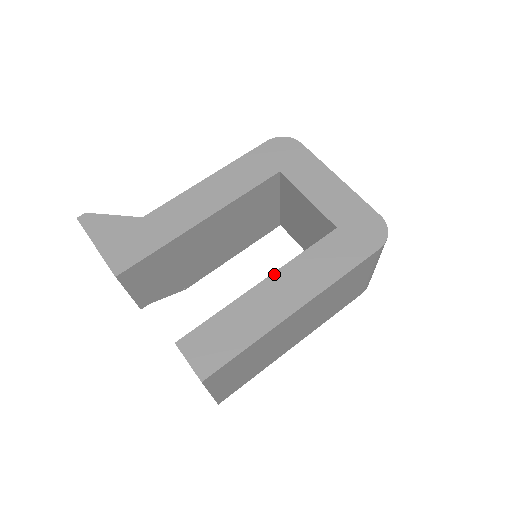
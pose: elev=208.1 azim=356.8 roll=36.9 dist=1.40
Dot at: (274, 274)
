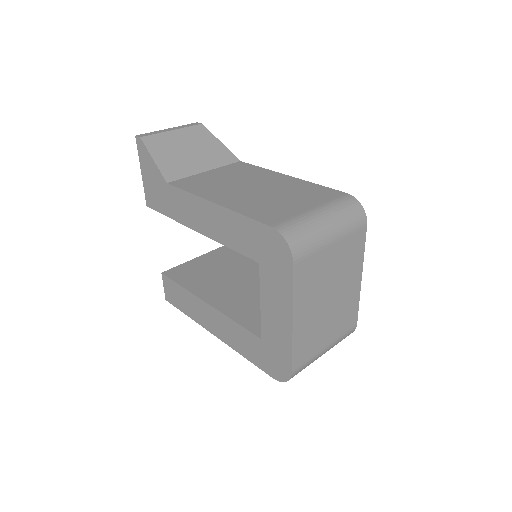
Dot at: (213, 309)
